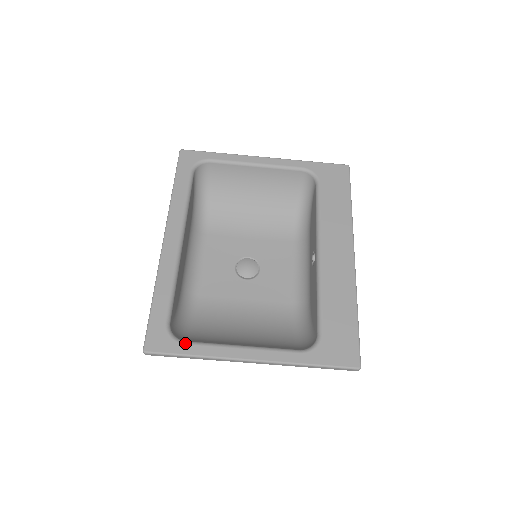
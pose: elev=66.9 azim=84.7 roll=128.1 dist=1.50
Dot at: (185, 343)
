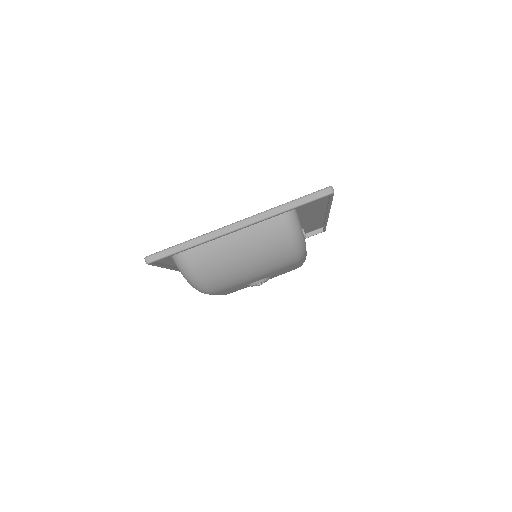
Dot at: occluded
